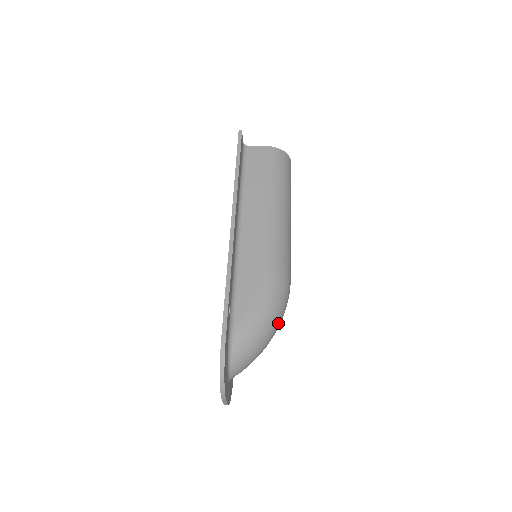
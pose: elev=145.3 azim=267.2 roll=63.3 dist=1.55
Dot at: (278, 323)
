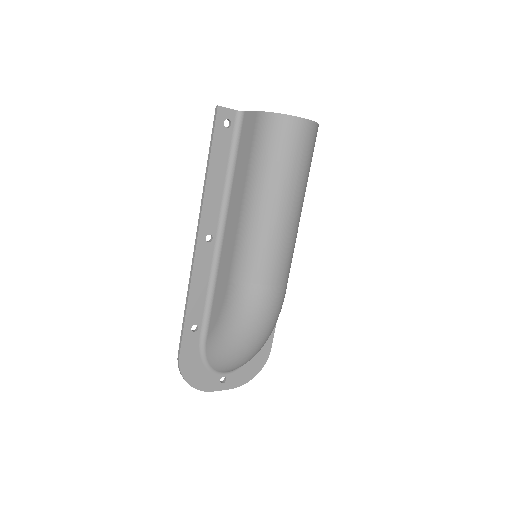
Dot at: (249, 342)
